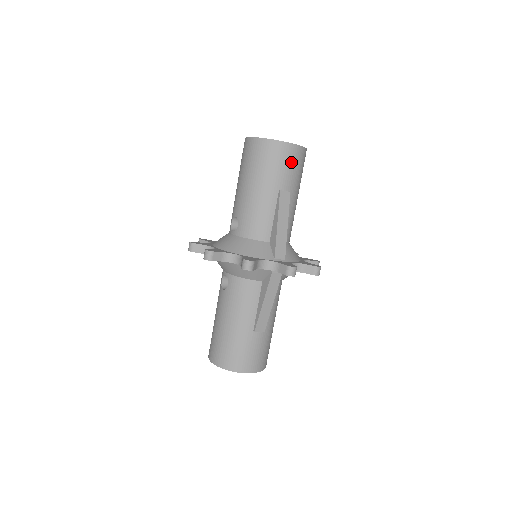
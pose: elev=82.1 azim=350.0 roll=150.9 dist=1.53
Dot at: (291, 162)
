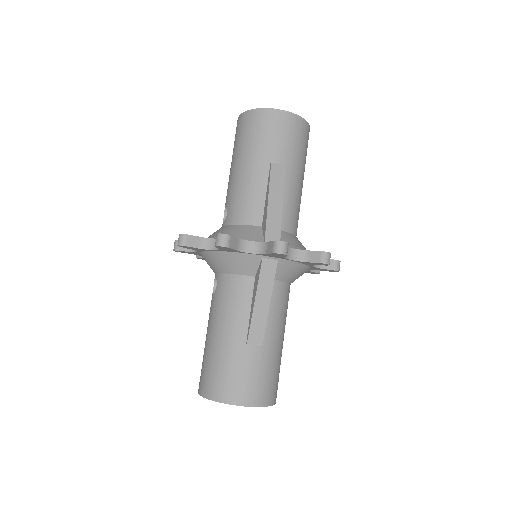
Dot at: (284, 131)
